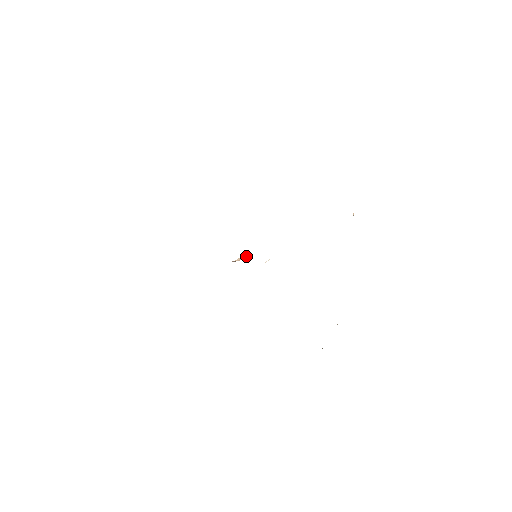
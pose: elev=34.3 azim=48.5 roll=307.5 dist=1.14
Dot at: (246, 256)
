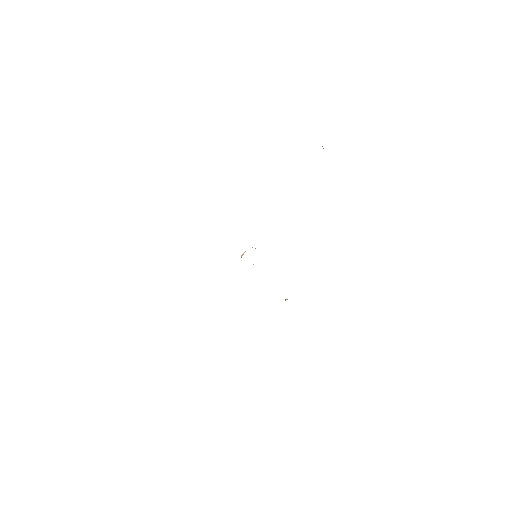
Dot at: occluded
